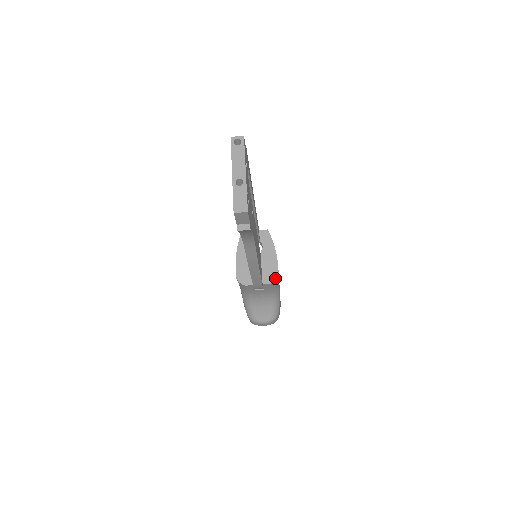
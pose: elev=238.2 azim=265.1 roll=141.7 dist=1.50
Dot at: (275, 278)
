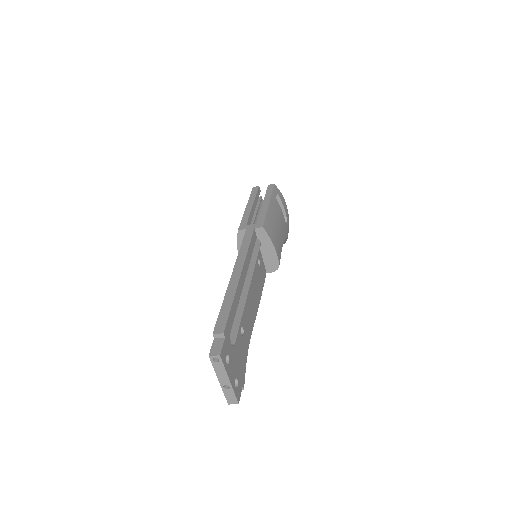
Dot at: (277, 268)
